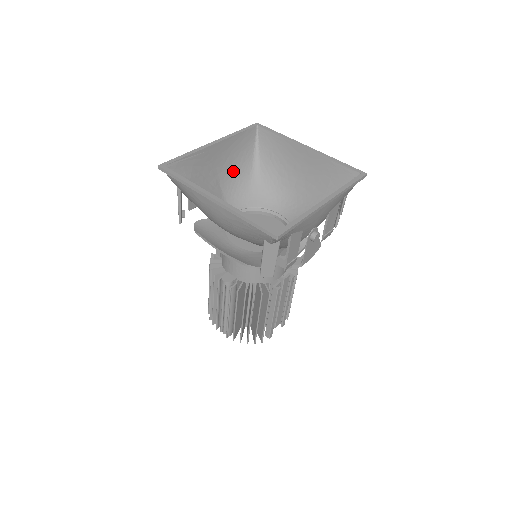
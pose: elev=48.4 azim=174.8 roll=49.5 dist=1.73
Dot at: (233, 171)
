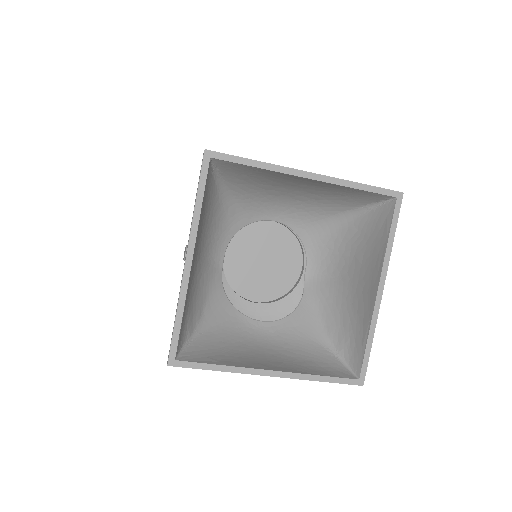
Dot at: (205, 228)
